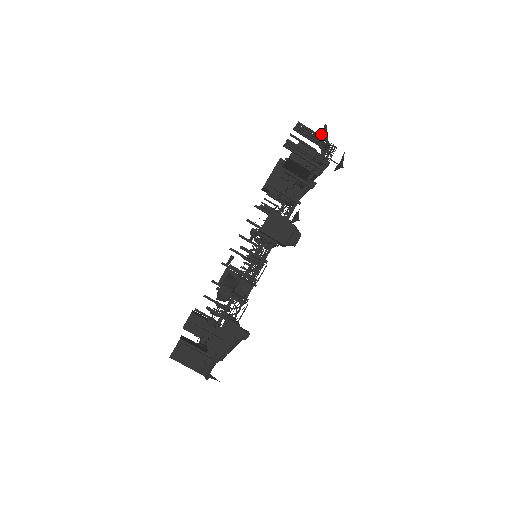
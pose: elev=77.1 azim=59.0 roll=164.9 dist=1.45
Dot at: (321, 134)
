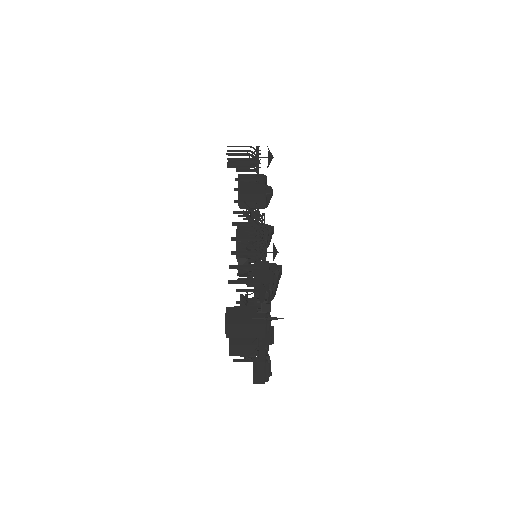
Dot at: occluded
